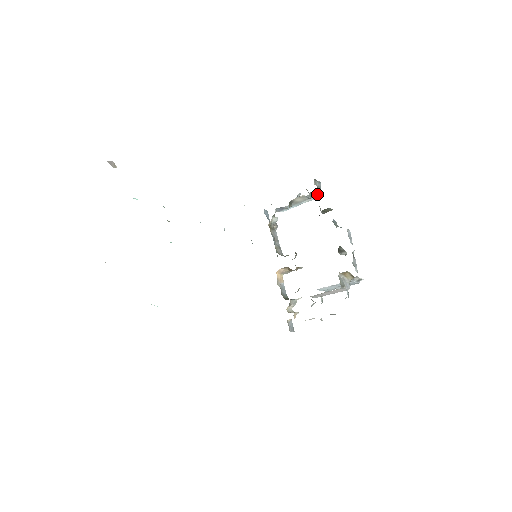
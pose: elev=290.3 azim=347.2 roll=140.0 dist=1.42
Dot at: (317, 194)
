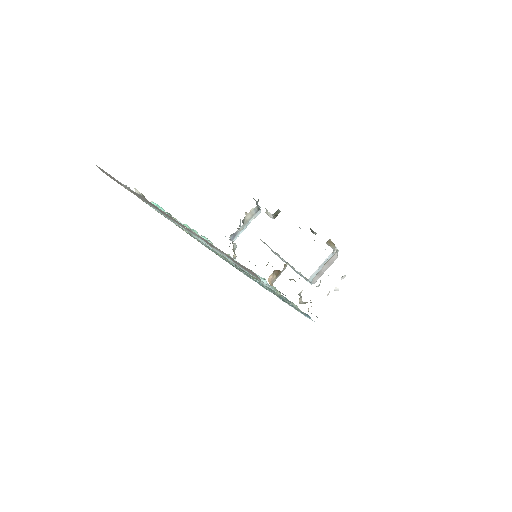
Dot at: (259, 208)
